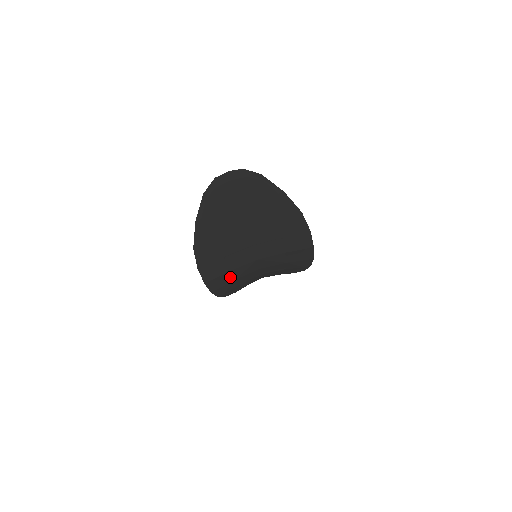
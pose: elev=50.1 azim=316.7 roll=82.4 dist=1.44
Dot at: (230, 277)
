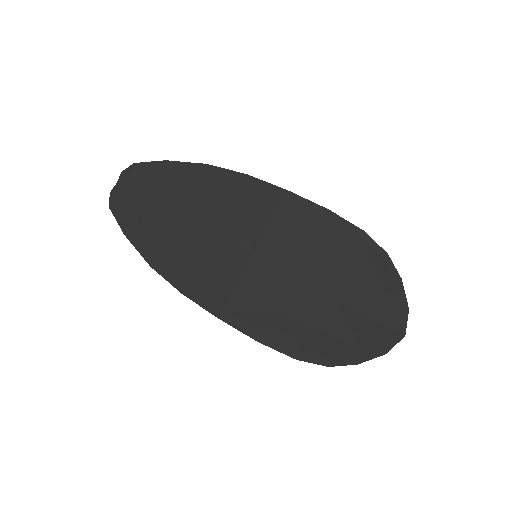
Dot at: (257, 303)
